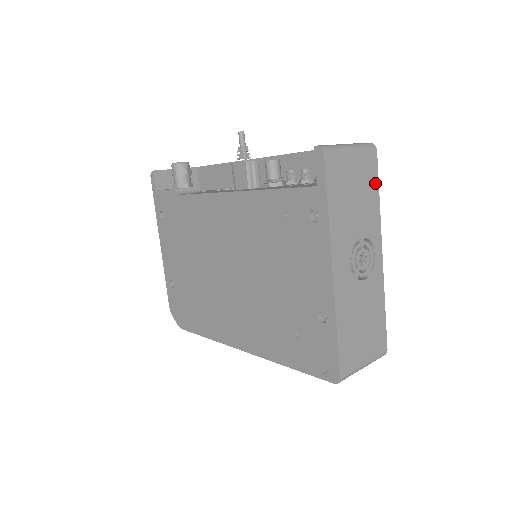
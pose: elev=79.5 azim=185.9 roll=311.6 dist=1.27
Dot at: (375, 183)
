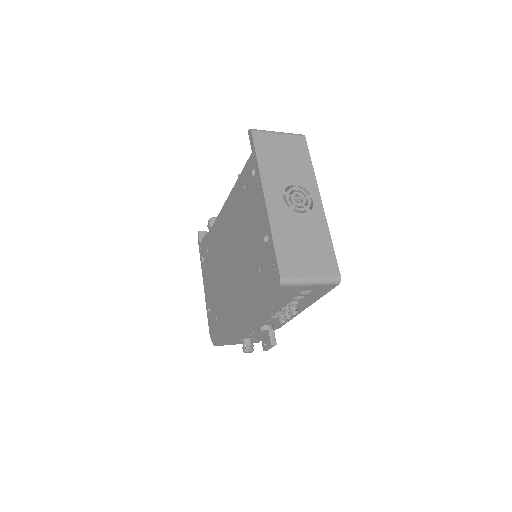
Dot at: (306, 155)
